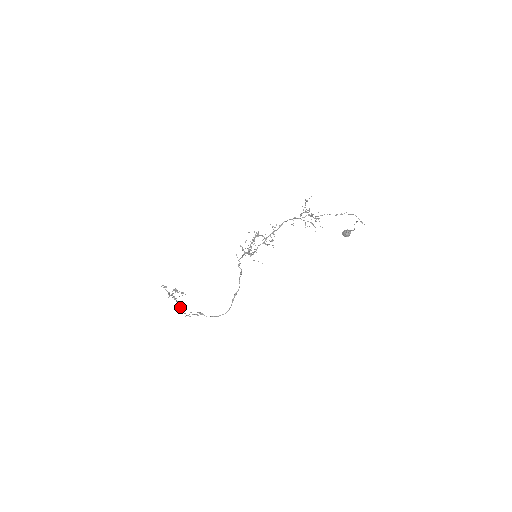
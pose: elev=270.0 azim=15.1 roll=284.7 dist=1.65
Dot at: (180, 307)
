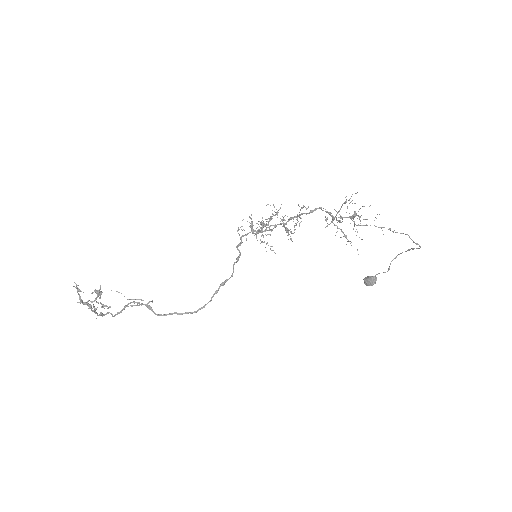
Dot at: occluded
